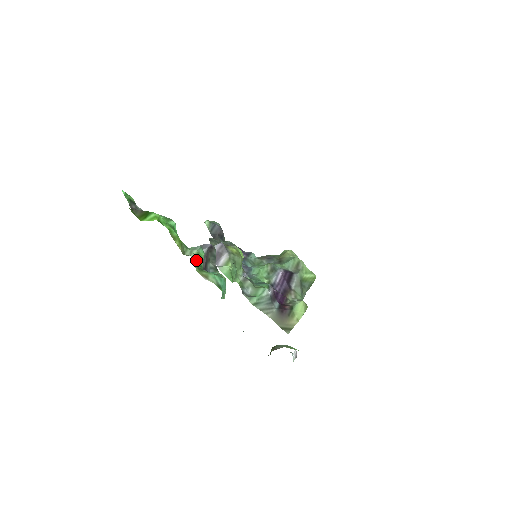
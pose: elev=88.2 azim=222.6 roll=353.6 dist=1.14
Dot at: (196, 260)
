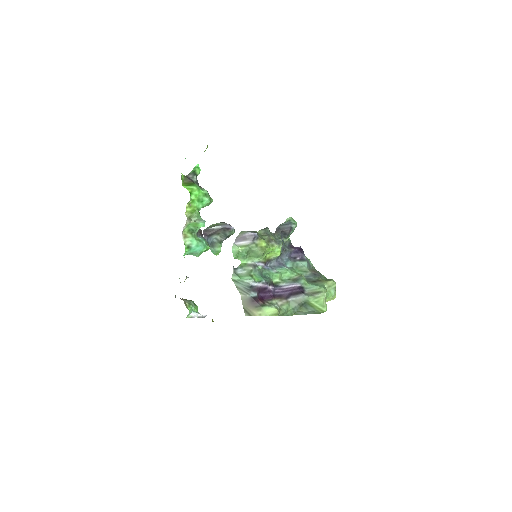
Dot at: (191, 225)
